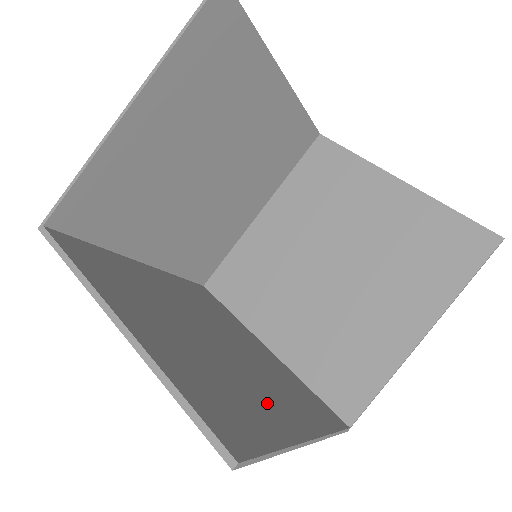
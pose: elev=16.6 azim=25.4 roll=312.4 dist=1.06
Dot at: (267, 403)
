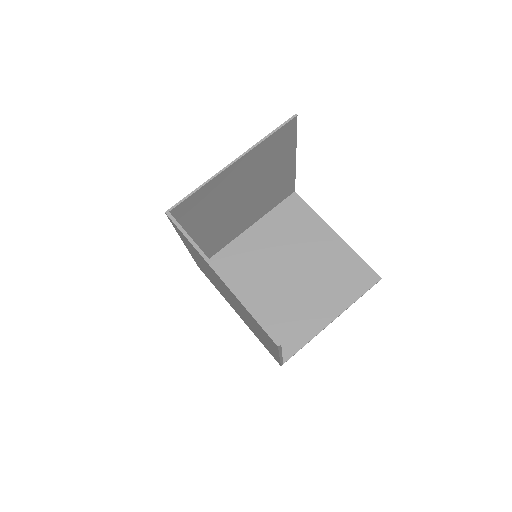
Dot at: occluded
